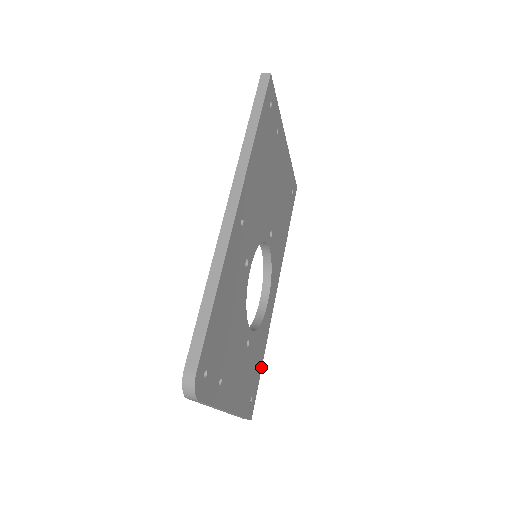
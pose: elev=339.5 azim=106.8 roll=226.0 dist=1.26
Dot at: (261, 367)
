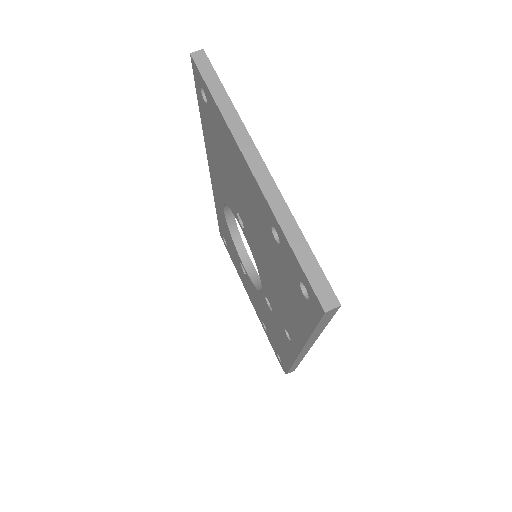
Dot at: occluded
